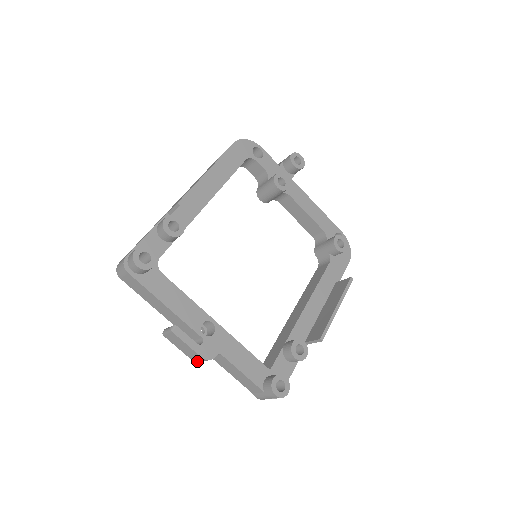
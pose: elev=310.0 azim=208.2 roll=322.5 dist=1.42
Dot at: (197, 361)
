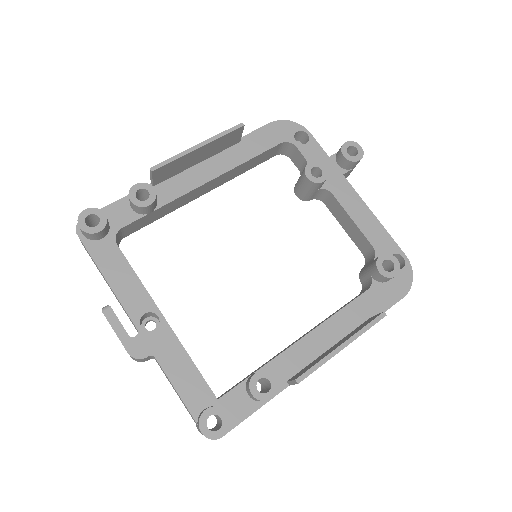
Dot at: (132, 358)
